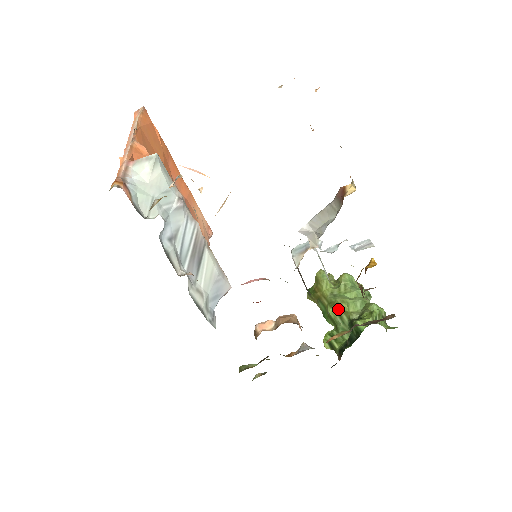
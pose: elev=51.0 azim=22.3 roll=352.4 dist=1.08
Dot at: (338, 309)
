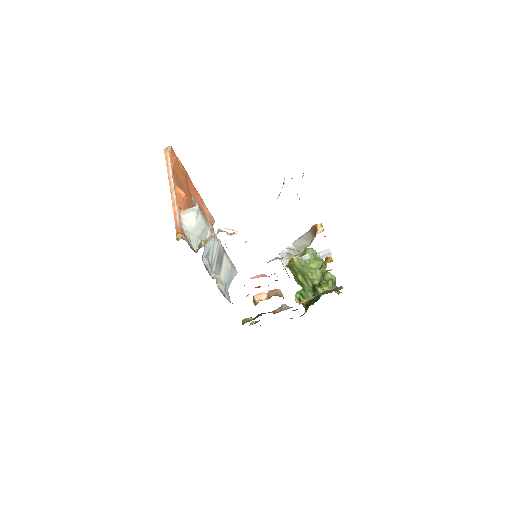
Dot at: (305, 276)
